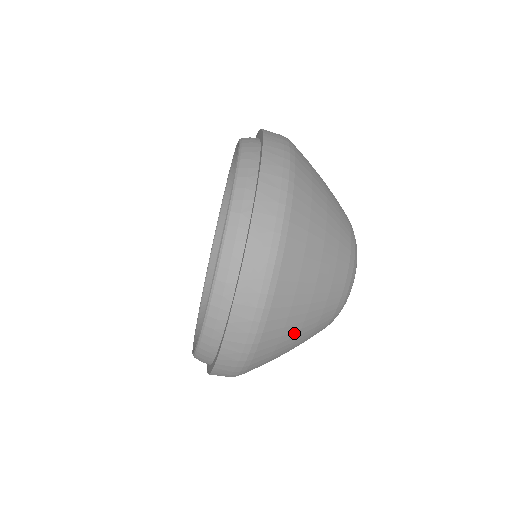
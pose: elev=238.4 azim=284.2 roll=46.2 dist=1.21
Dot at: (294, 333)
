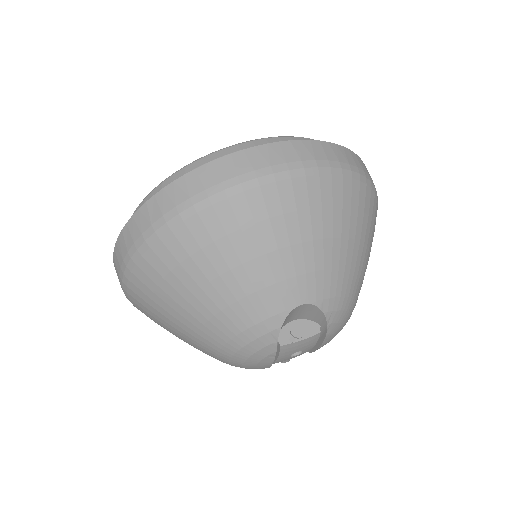
Dot at: (353, 230)
